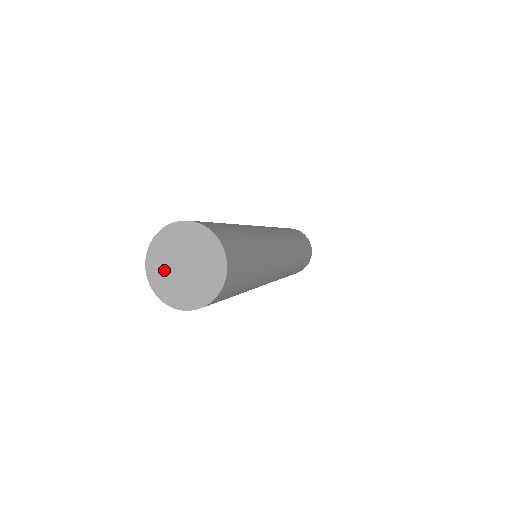
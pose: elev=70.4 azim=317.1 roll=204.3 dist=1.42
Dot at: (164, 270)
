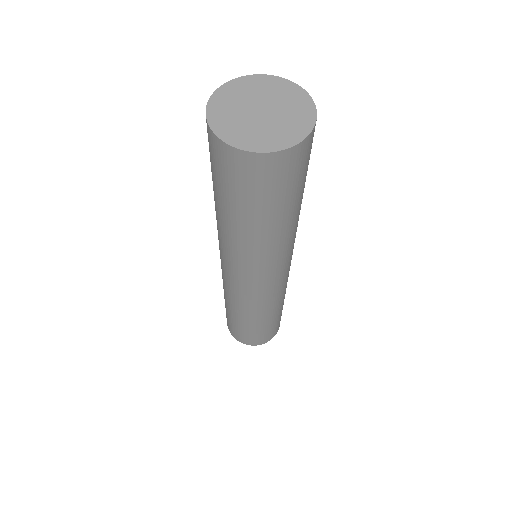
Dot at: (232, 113)
